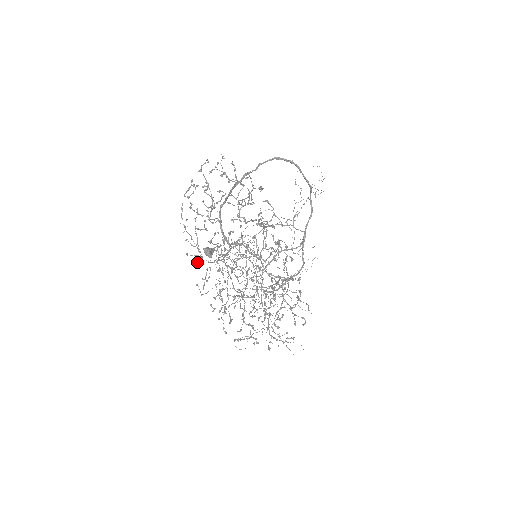
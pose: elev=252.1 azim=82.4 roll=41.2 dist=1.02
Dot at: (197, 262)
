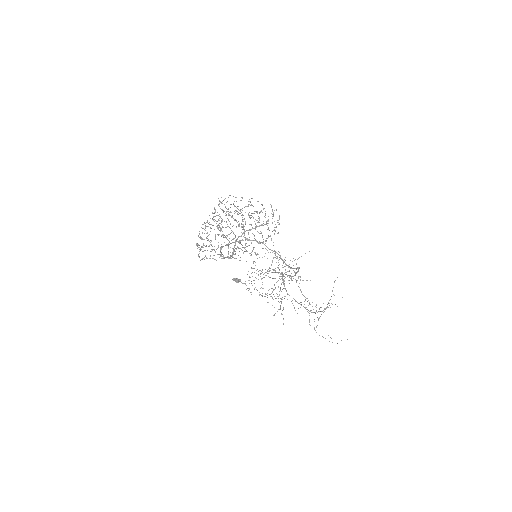
Dot at: (220, 252)
